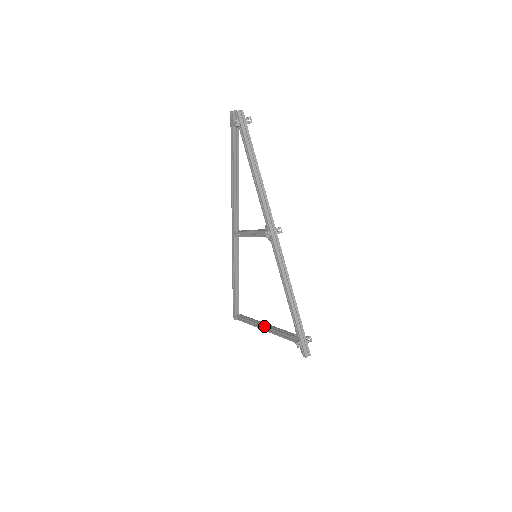
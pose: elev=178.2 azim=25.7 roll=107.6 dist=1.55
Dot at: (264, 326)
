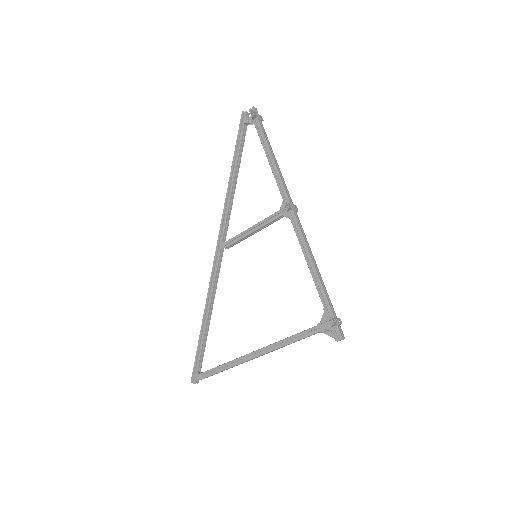
Dot at: (261, 348)
